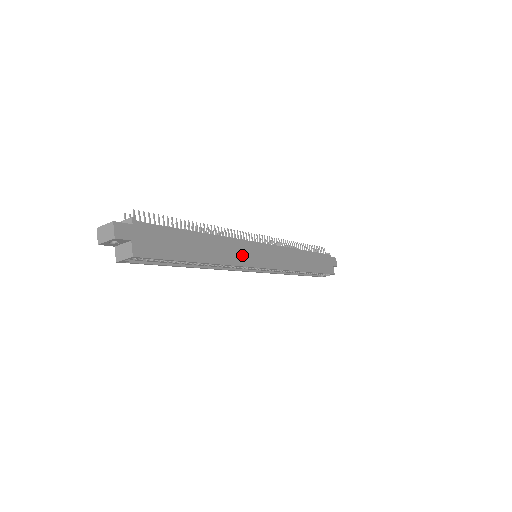
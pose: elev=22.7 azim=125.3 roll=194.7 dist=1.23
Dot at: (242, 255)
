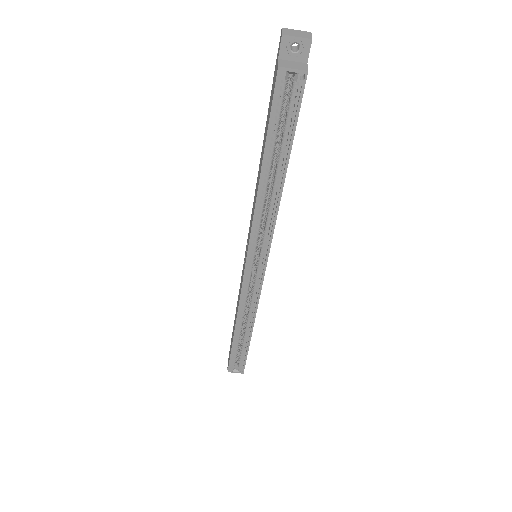
Dot at: occluded
